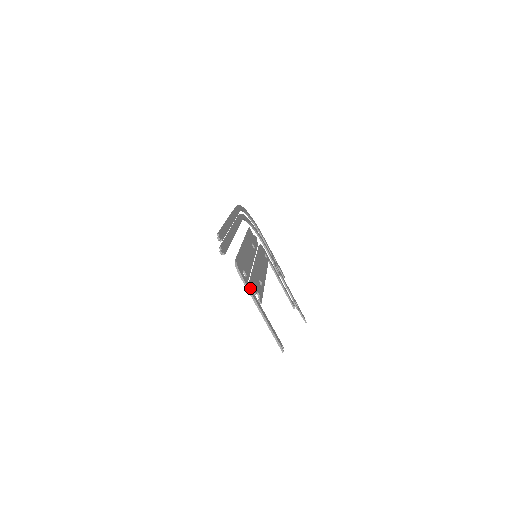
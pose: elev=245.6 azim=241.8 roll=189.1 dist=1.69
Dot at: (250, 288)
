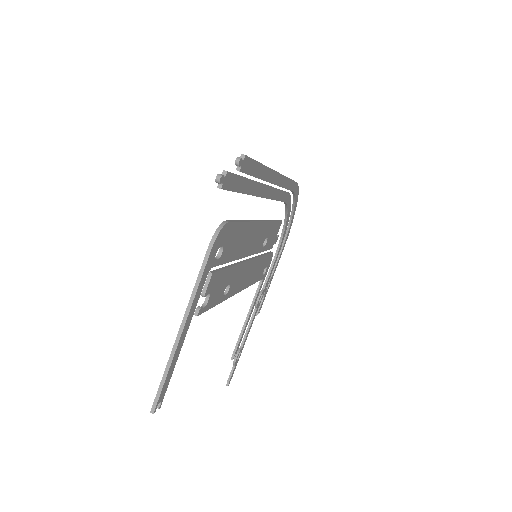
Dot at: (204, 279)
